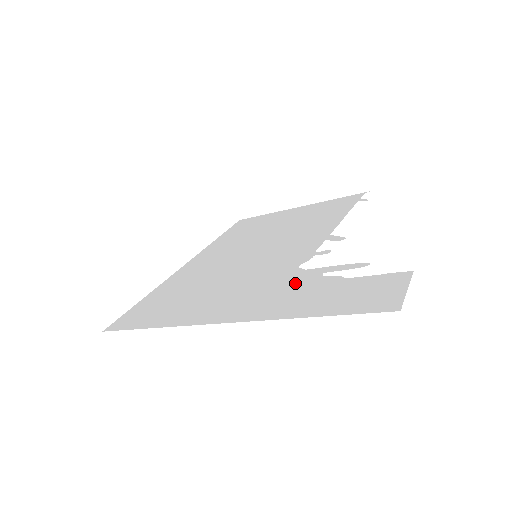
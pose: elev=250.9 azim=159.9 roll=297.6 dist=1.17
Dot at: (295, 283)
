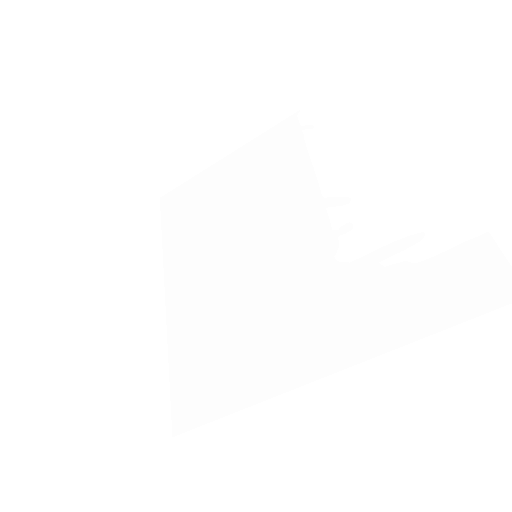
Dot at: (360, 288)
